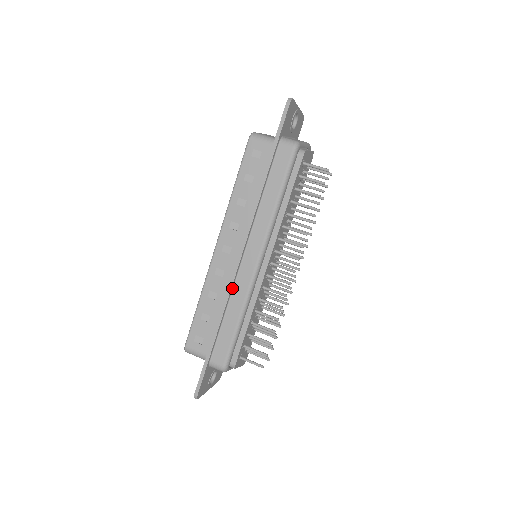
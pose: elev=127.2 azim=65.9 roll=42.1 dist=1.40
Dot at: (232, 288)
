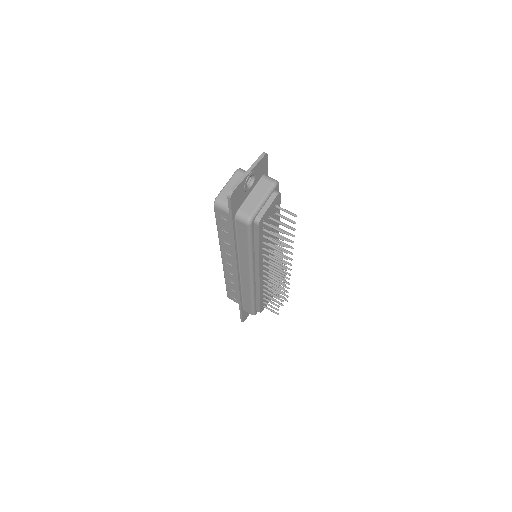
Dot at: (240, 285)
